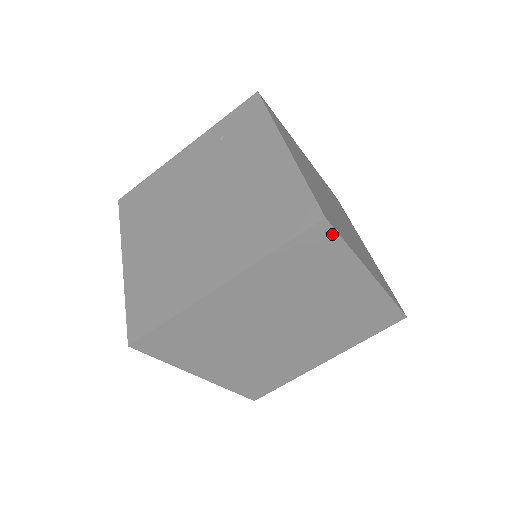
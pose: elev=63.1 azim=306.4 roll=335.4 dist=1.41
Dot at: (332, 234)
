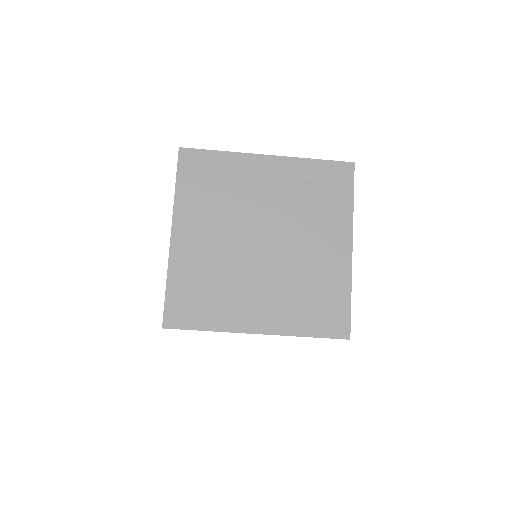
Dot at: occluded
